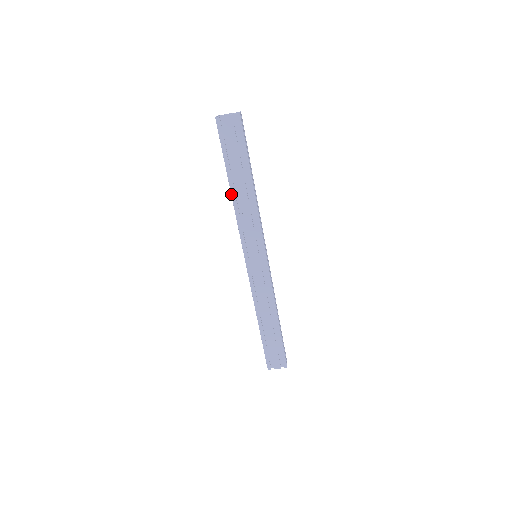
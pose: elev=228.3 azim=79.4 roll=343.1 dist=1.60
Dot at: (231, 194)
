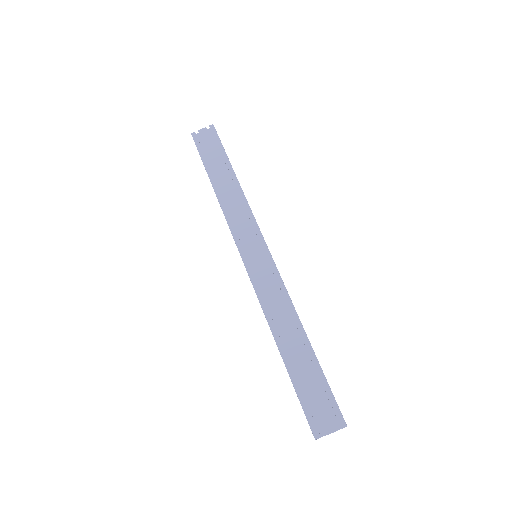
Dot at: (214, 191)
